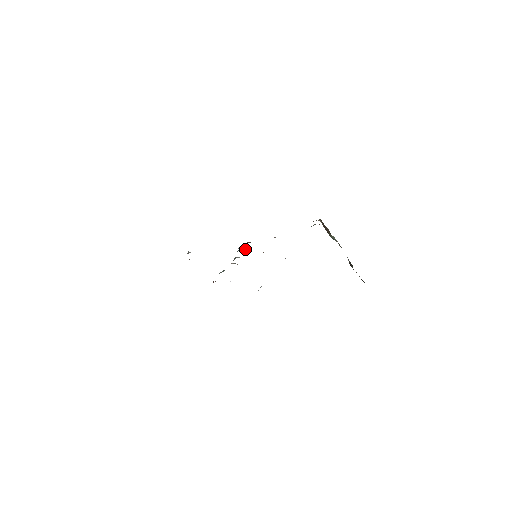
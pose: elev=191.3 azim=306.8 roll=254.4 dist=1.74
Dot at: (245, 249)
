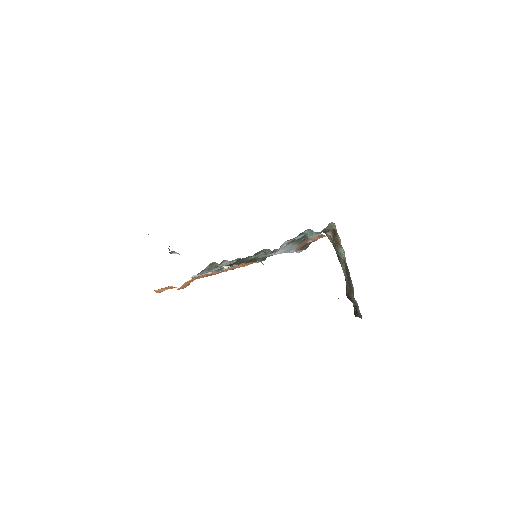
Dot at: occluded
